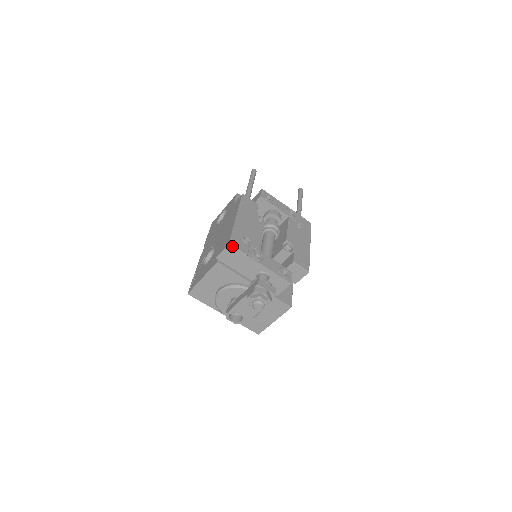
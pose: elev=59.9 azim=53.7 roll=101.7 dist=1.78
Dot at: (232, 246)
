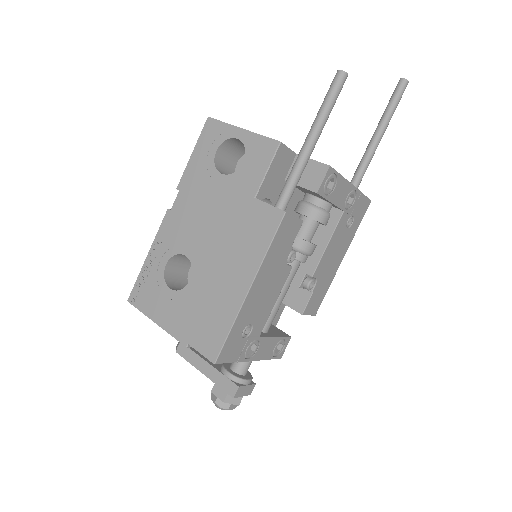
Dot at: (218, 363)
